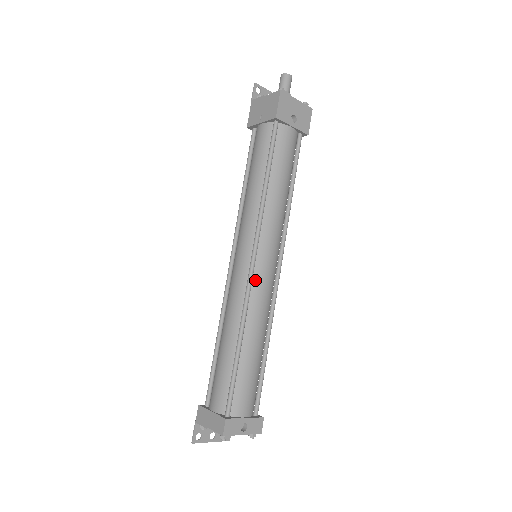
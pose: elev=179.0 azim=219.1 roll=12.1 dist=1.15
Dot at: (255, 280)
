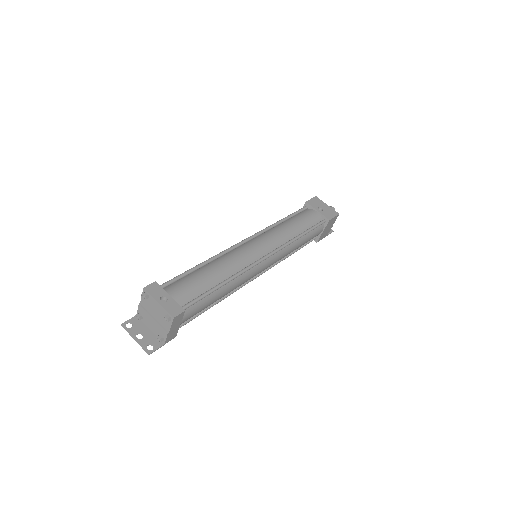
Dot at: (241, 247)
